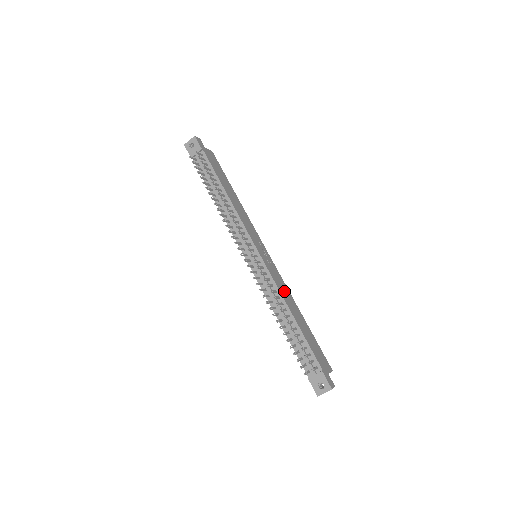
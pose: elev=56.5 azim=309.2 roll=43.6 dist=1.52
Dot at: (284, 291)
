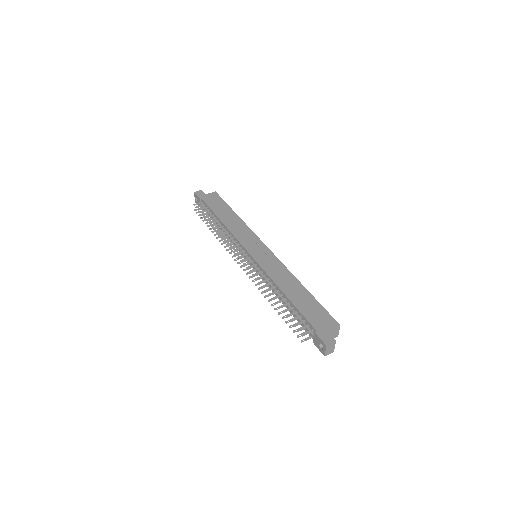
Dot at: (279, 274)
